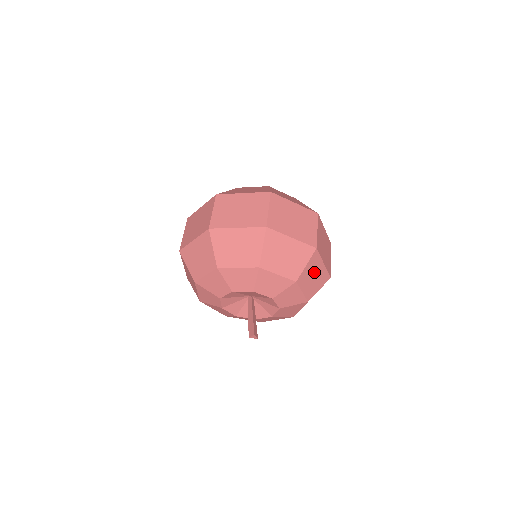
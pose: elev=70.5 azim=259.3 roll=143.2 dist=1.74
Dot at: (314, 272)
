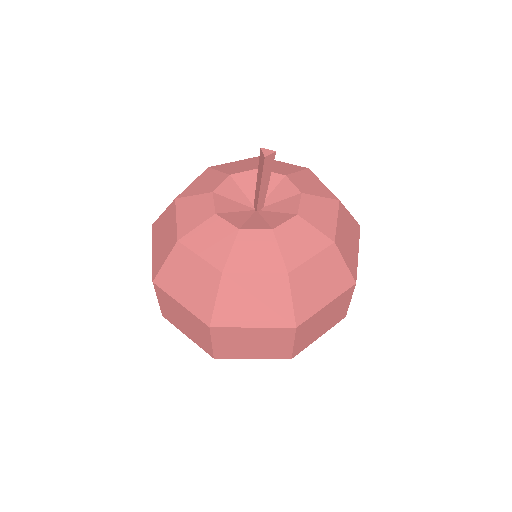
Dot at: occluded
